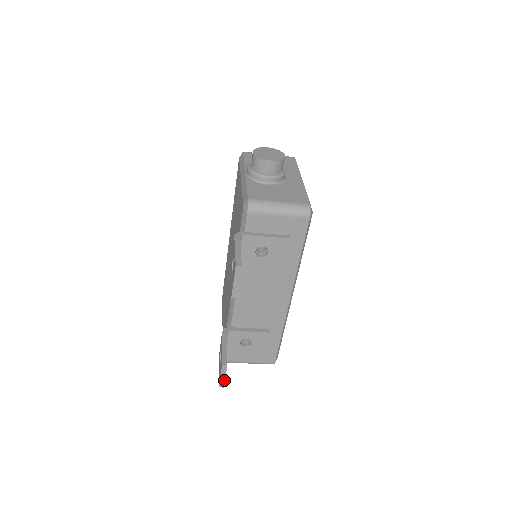
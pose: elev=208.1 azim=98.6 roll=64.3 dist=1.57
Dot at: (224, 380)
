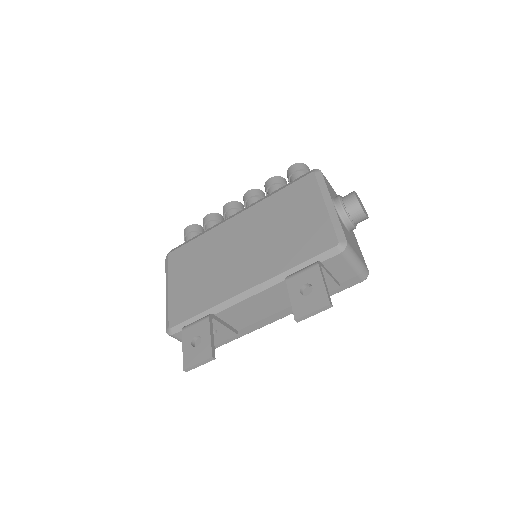
Dot at: (195, 367)
